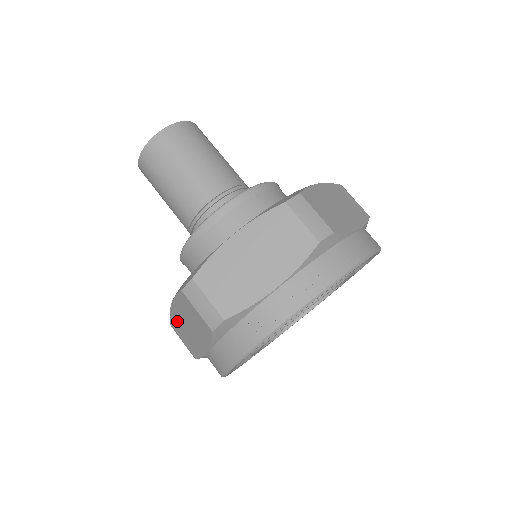
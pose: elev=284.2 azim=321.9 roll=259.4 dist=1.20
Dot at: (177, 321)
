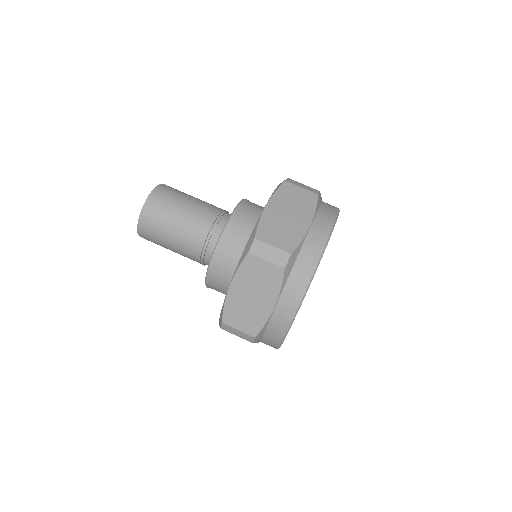
Dot at: occluded
